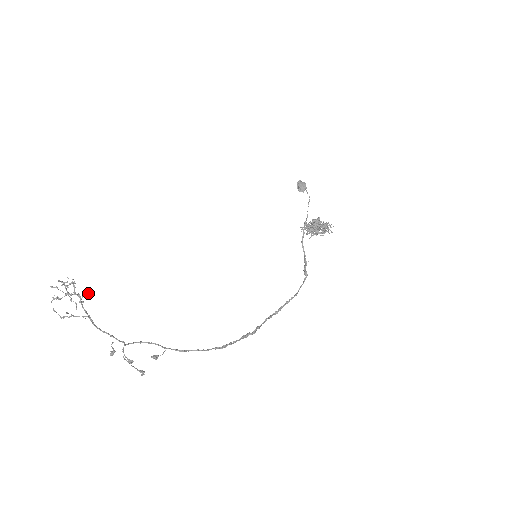
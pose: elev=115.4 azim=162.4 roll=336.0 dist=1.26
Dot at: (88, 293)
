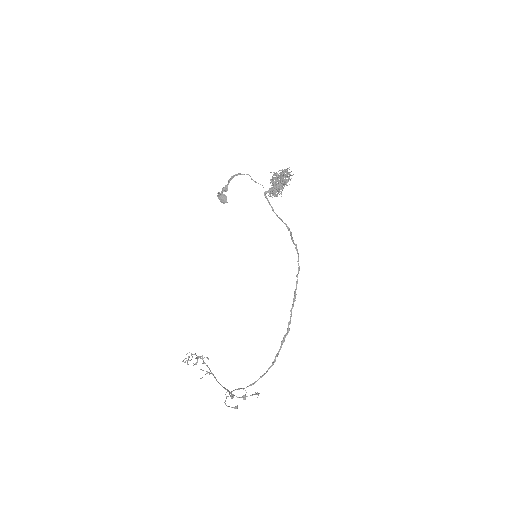
Dot at: occluded
